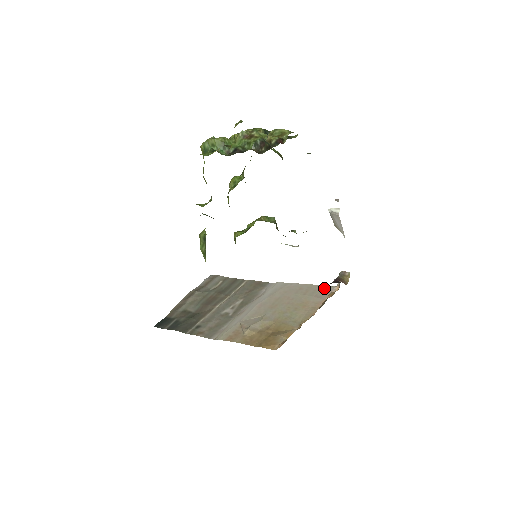
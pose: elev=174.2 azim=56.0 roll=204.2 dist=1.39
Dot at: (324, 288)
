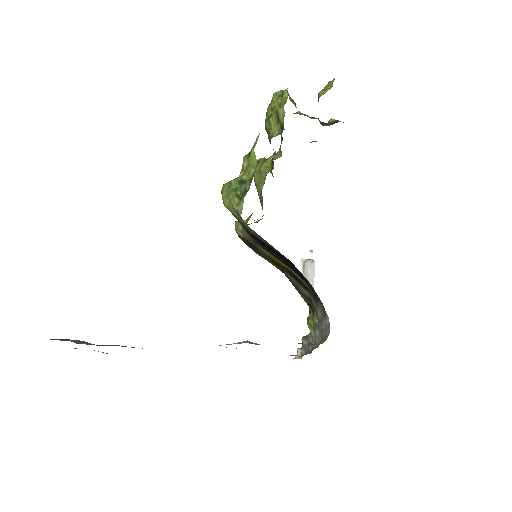
Dot at: occluded
